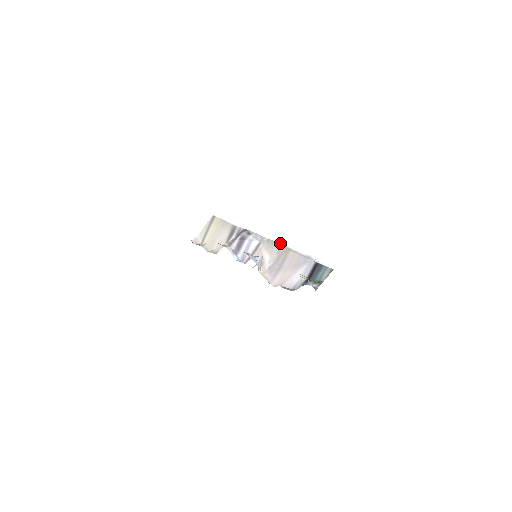
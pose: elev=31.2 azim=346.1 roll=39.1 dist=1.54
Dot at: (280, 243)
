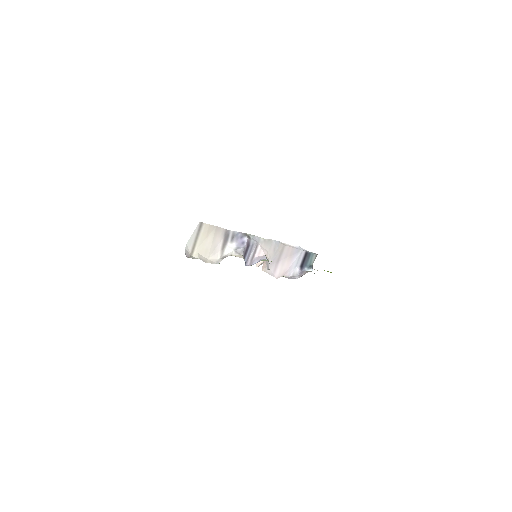
Dot at: (276, 241)
